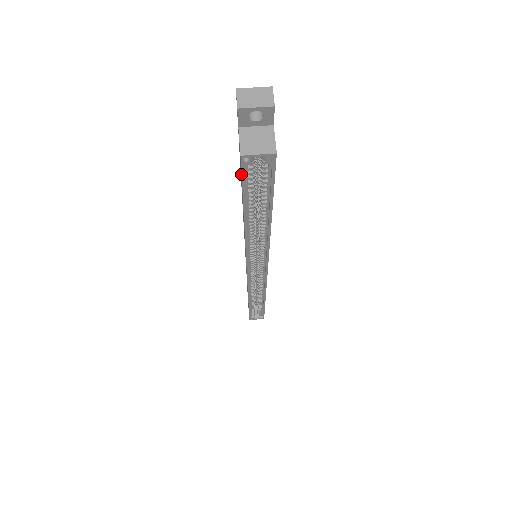
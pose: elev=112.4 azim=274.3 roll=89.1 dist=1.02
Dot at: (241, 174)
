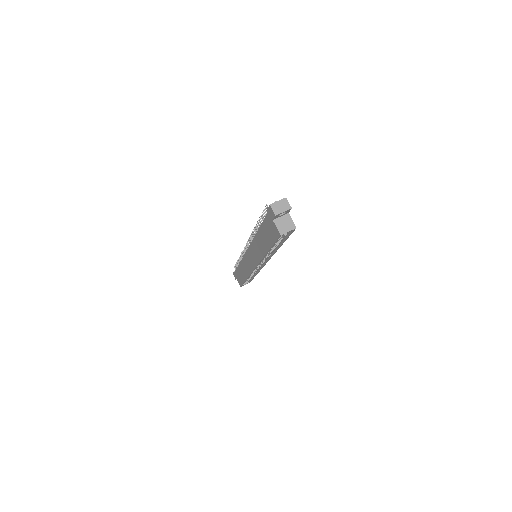
Dot at: (277, 240)
